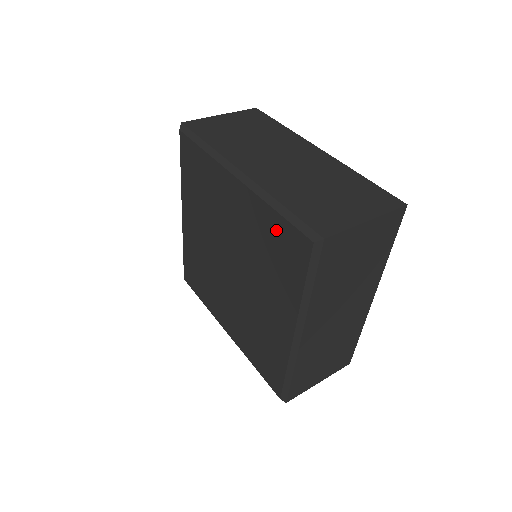
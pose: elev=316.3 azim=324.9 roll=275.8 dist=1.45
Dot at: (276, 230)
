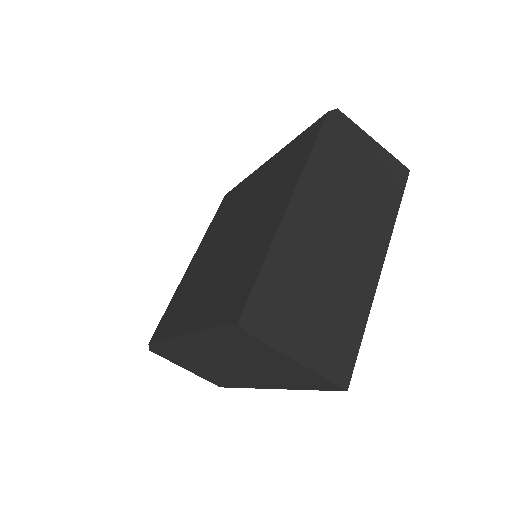
Dot at: (249, 274)
